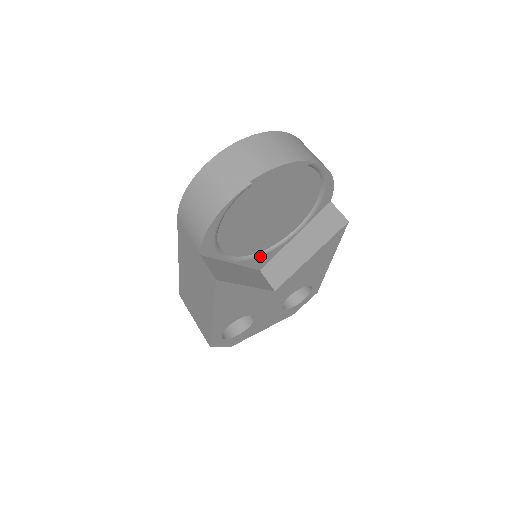
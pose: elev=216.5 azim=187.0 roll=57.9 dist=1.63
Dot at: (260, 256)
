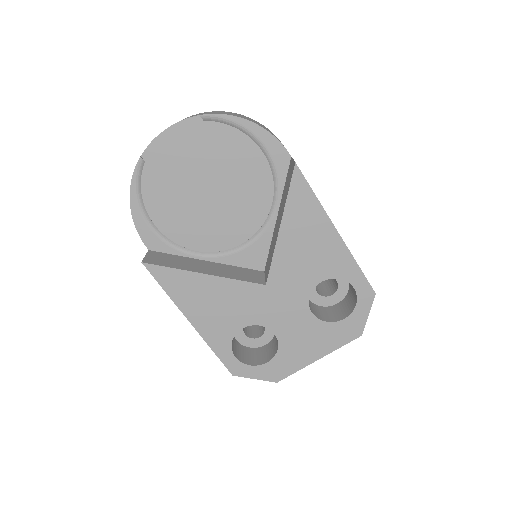
Dot at: (244, 249)
